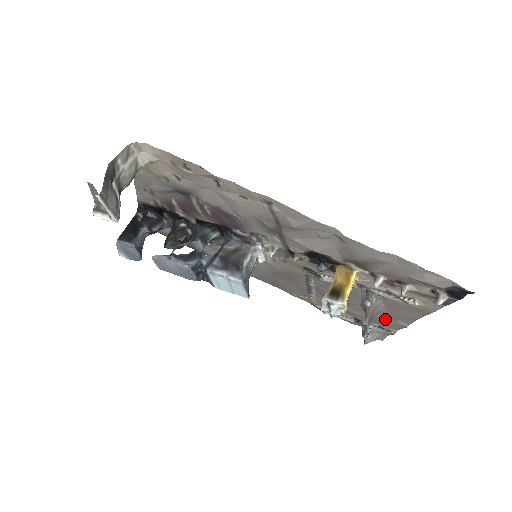
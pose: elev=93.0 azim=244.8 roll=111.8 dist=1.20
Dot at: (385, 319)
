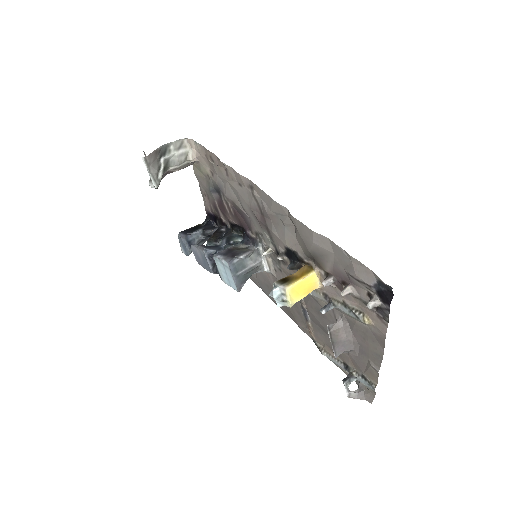
Dot at: (361, 359)
